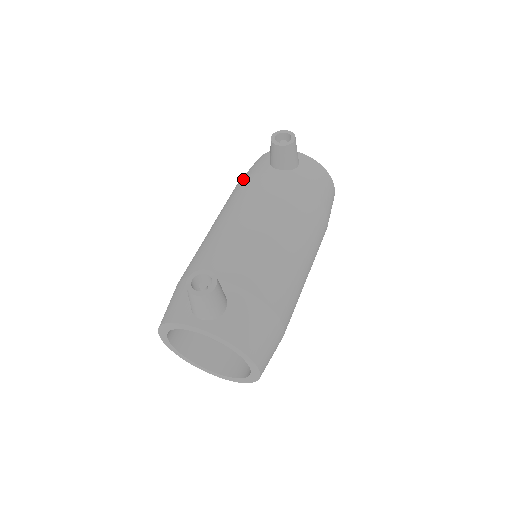
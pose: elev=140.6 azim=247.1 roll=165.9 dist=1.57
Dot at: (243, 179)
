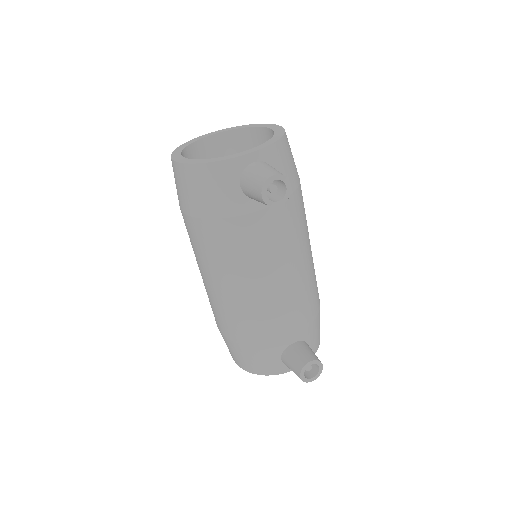
Dot at: (218, 223)
